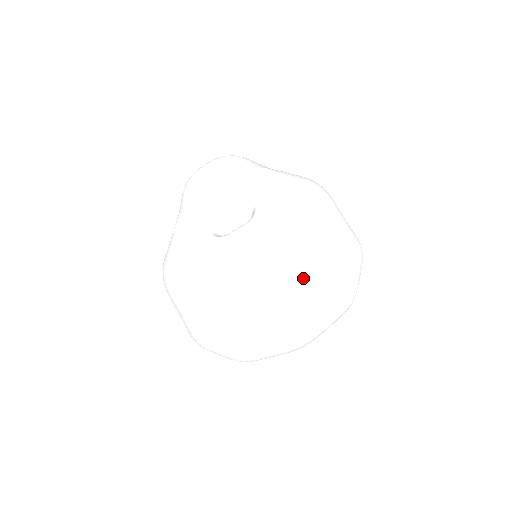
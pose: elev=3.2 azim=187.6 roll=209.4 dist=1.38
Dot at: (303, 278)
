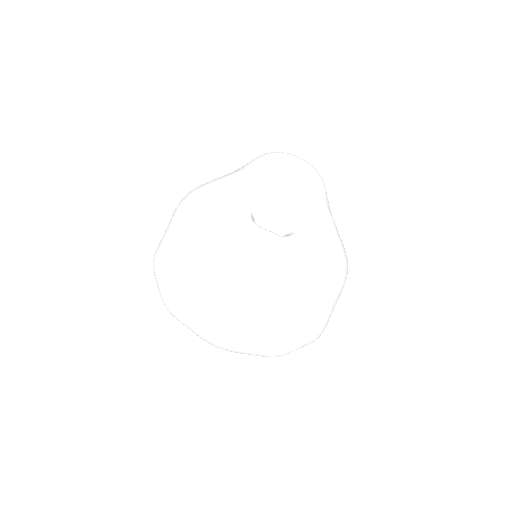
Dot at: (272, 315)
